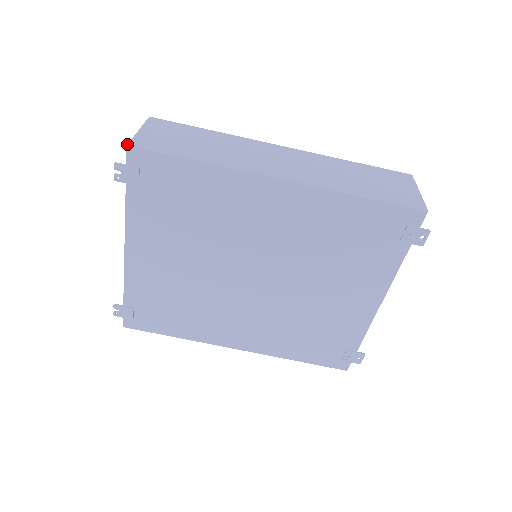
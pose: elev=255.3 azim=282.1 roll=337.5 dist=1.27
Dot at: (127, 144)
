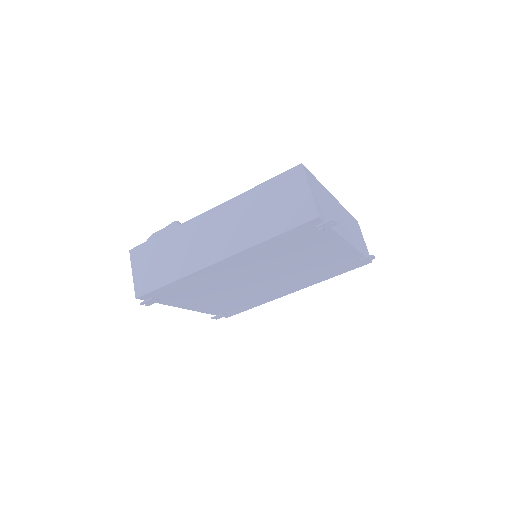
Dot at: (135, 297)
